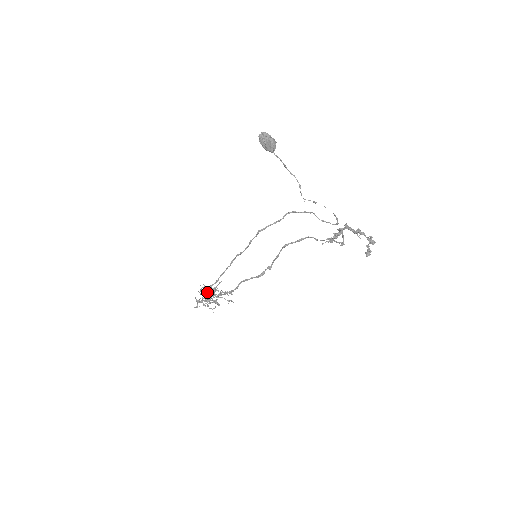
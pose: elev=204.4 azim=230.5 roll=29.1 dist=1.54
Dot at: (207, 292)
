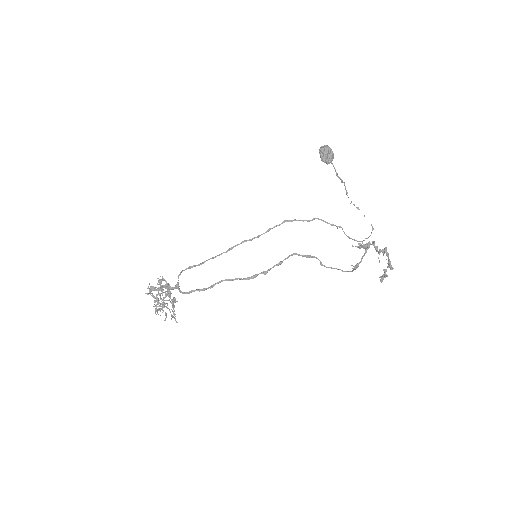
Dot at: (168, 283)
